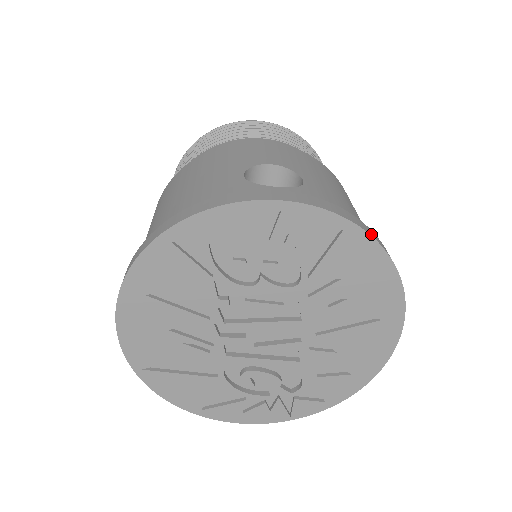
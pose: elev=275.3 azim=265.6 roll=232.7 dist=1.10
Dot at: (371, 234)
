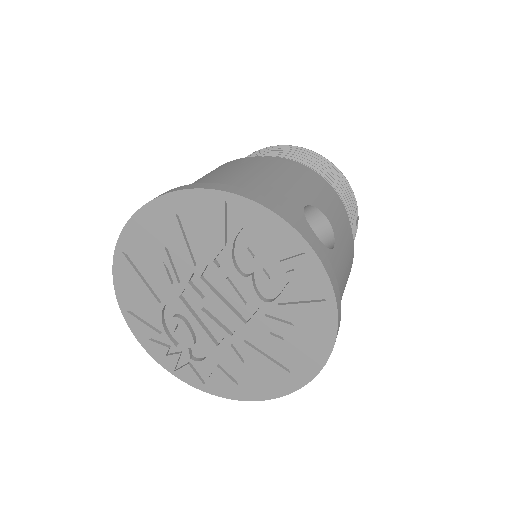
Dot at: (339, 320)
